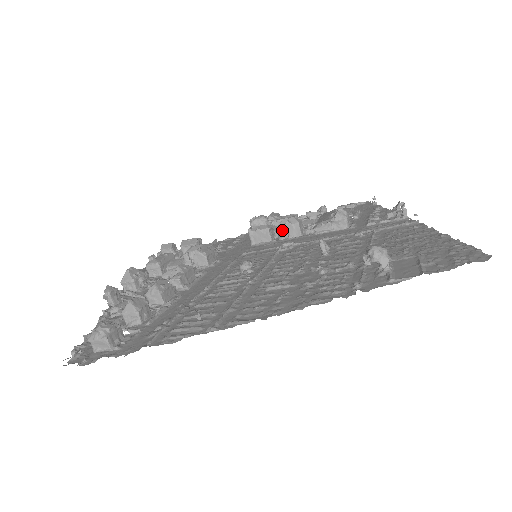
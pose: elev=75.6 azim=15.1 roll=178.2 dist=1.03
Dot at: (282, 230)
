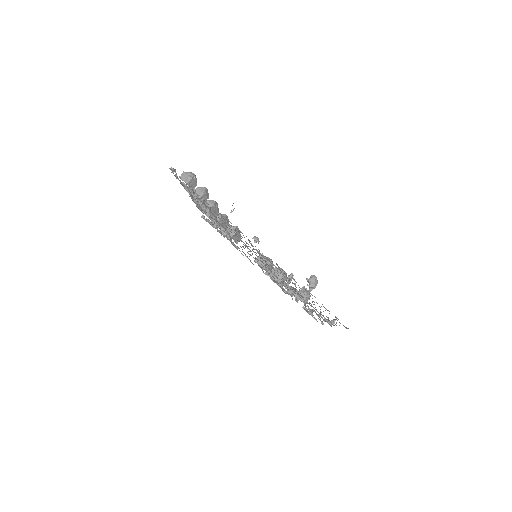
Dot at: (275, 270)
